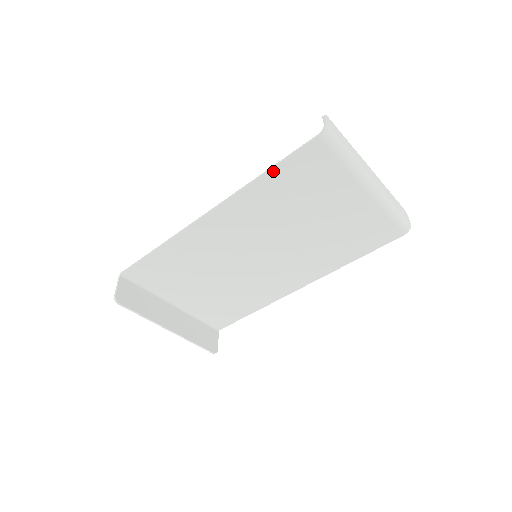
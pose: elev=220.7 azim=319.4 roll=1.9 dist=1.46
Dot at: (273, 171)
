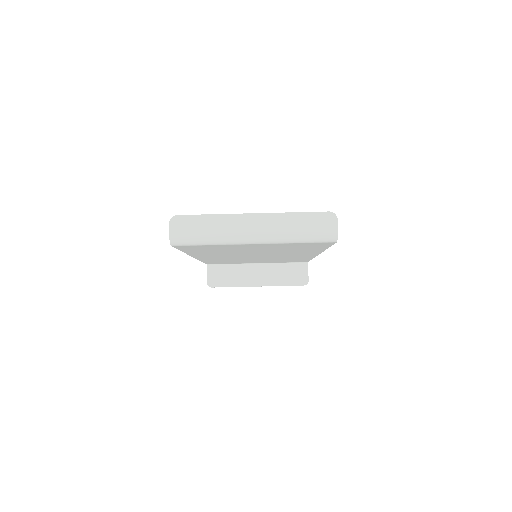
Dot at: (184, 251)
